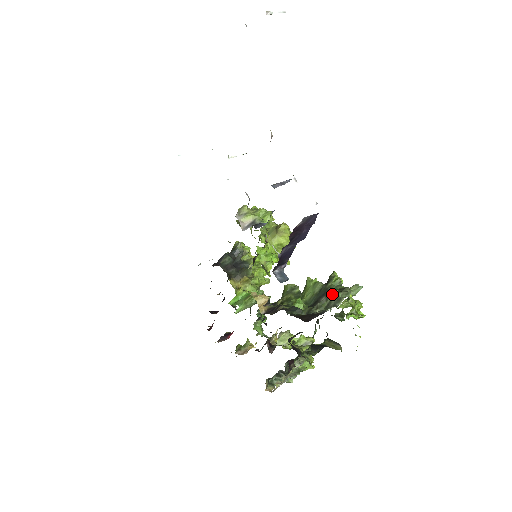
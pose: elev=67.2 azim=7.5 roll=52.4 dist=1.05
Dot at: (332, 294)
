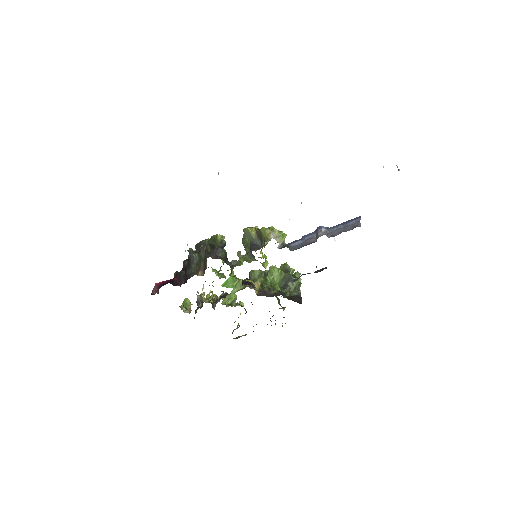
Dot at: (296, 281)
